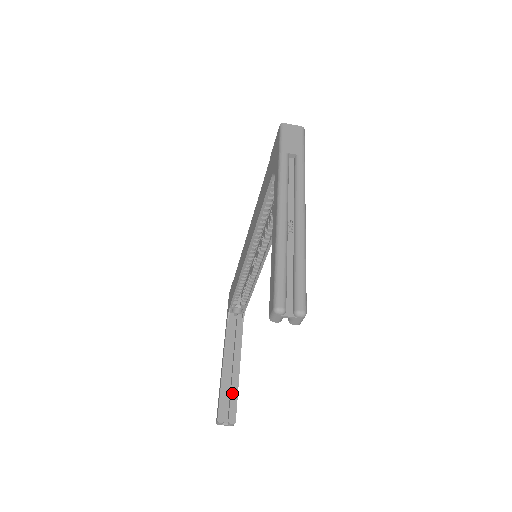
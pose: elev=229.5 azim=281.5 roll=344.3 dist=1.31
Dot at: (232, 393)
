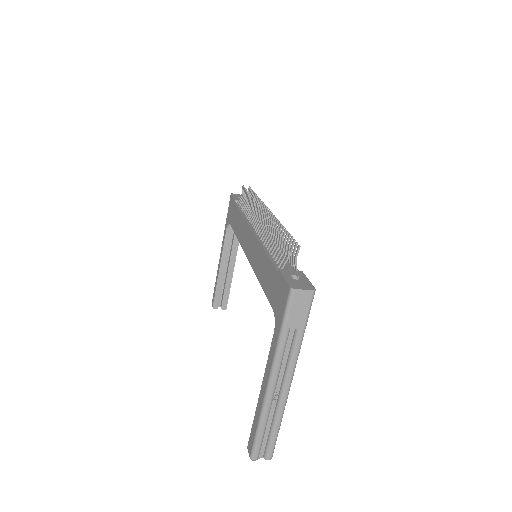
Dot at: (226, 289)
